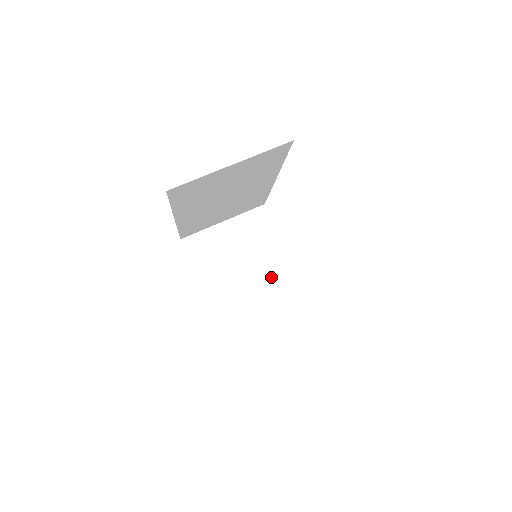
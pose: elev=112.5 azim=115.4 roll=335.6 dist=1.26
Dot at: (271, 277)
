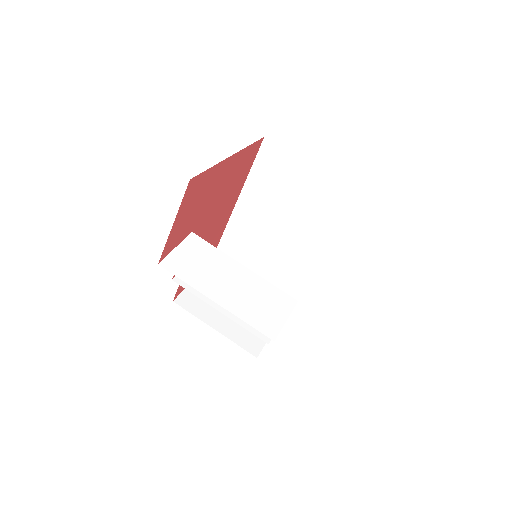
Dot at: occluded
